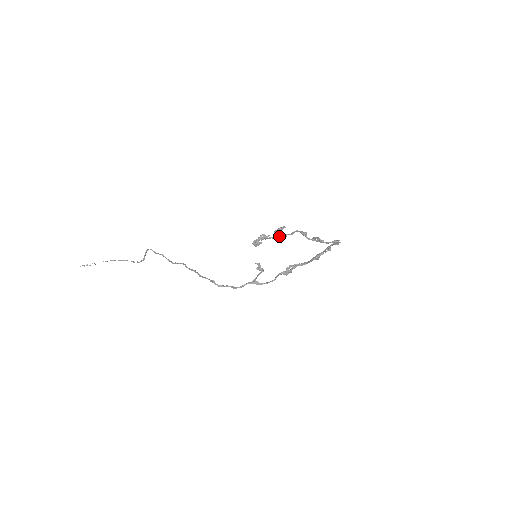
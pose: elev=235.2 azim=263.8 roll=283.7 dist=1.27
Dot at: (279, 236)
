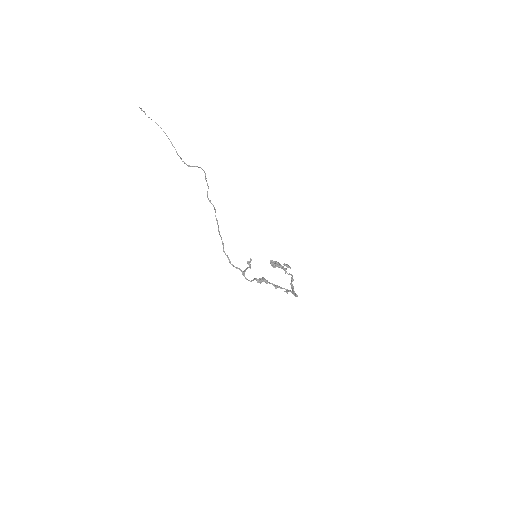
Dot at: (283, 269)
